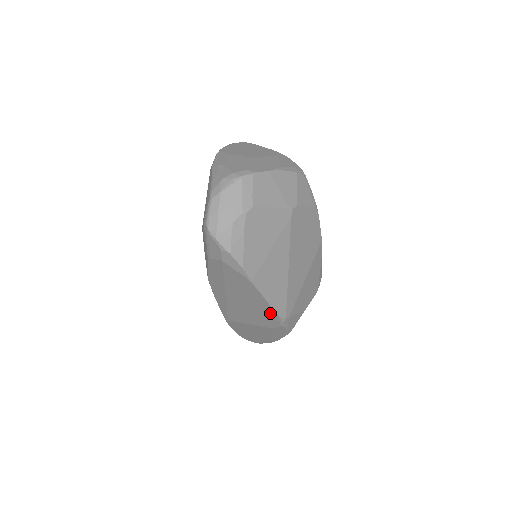
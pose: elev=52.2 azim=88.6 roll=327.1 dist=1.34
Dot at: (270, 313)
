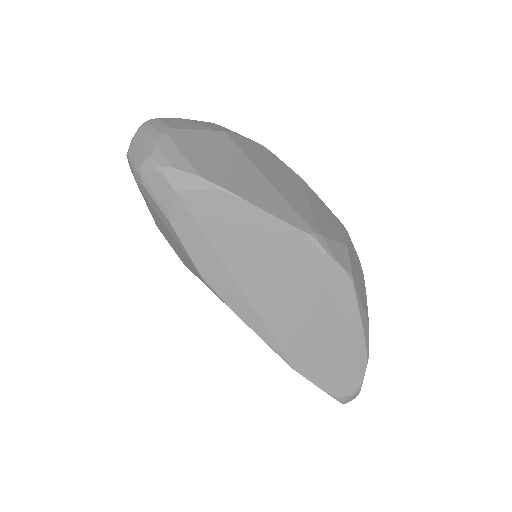
Dot at: (292, 239)
